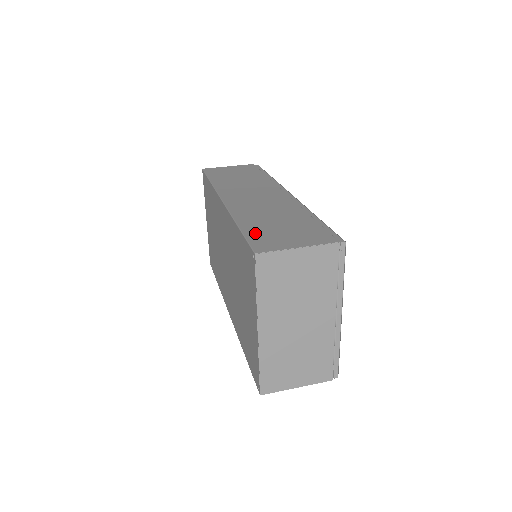
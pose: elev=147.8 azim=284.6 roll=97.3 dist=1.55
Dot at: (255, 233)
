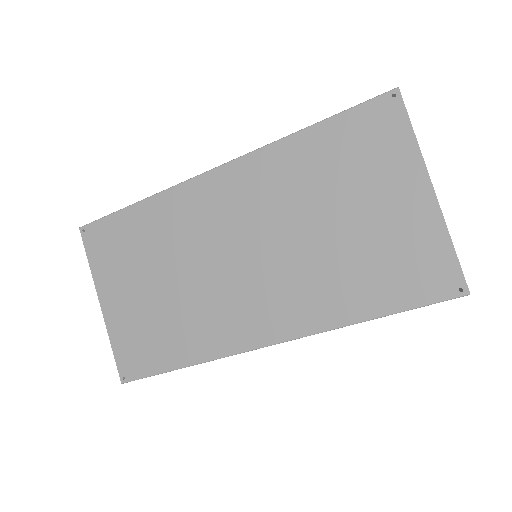
Dot at: occluded
